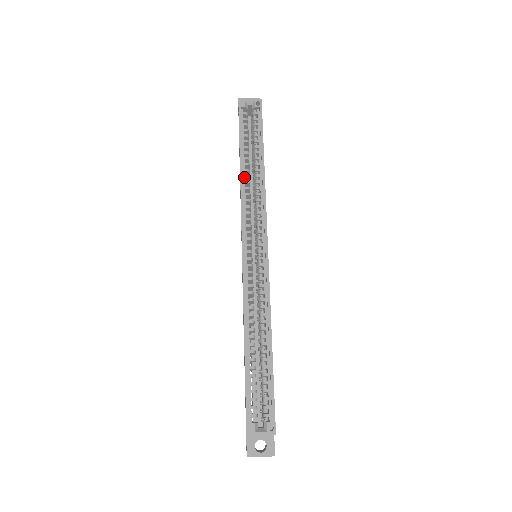
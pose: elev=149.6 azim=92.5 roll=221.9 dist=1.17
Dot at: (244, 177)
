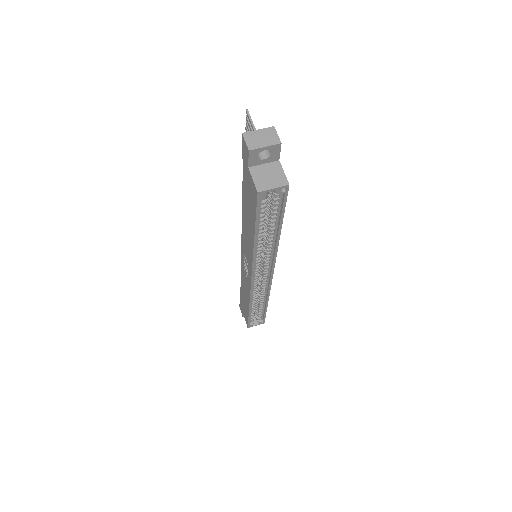
Dot at: (257, 246)
